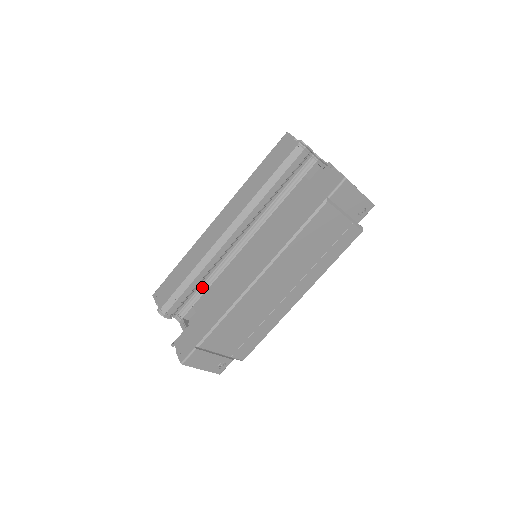
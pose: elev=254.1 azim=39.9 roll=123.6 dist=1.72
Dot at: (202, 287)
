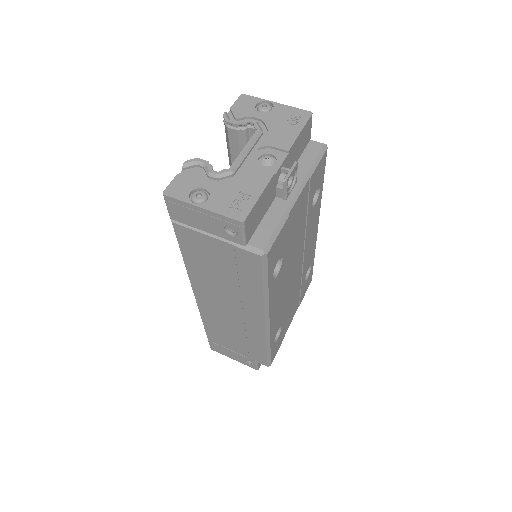
Dot at: occluded
